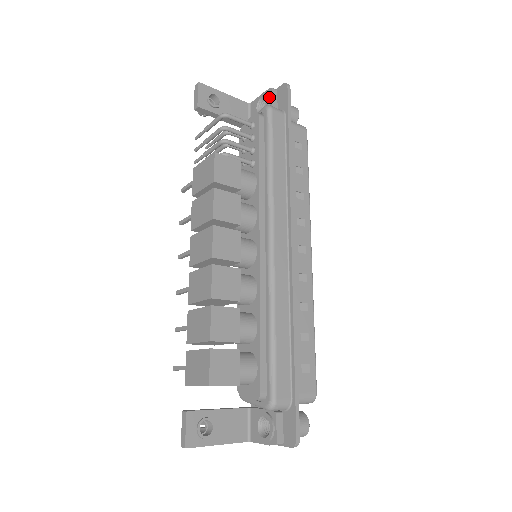
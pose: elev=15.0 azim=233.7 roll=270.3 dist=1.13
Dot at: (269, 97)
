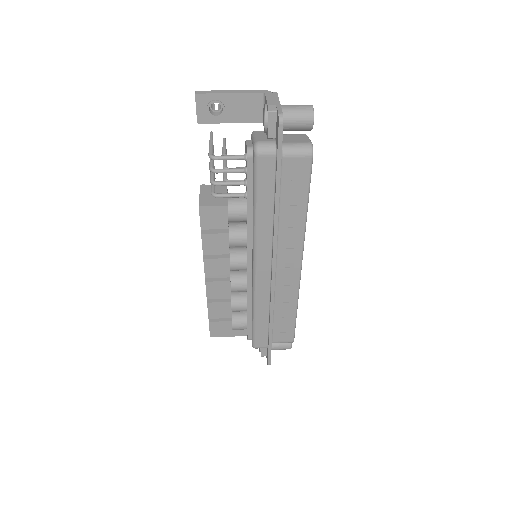
Dot at: (266, 122)
